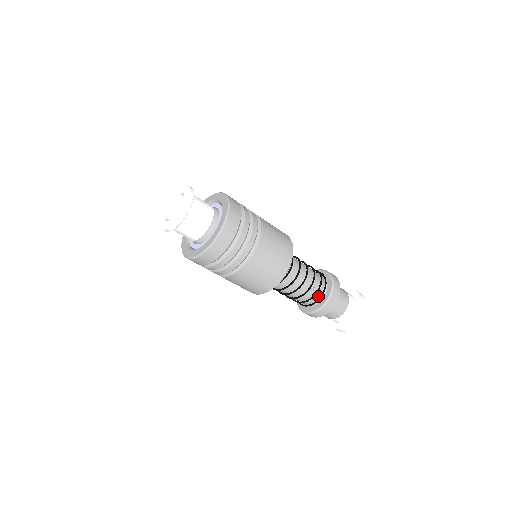
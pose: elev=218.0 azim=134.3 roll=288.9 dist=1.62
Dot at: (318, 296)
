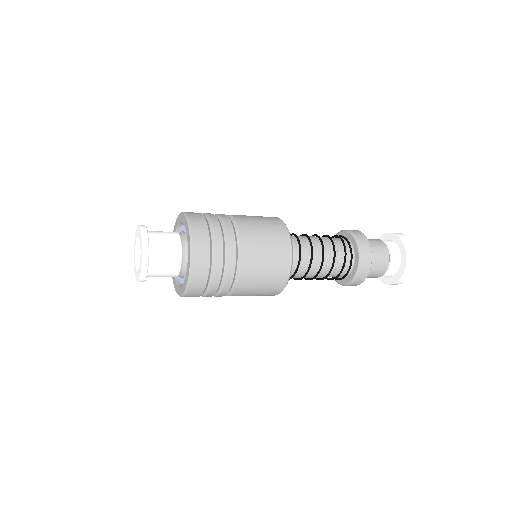
Dot at: (339, 276)
